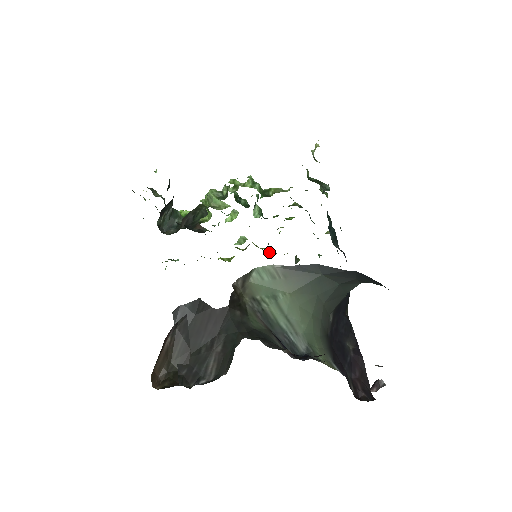
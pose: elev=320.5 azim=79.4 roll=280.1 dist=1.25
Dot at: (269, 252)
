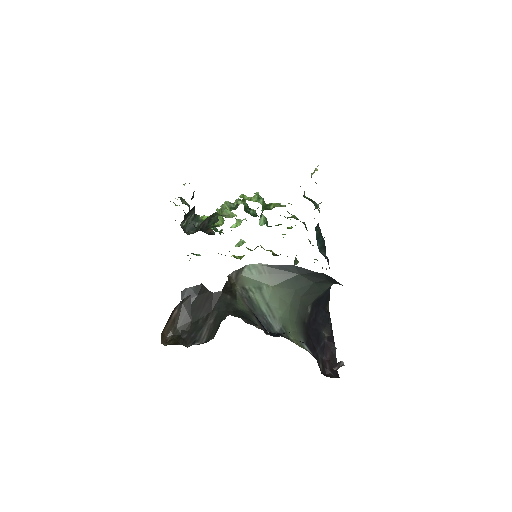
Dot at: (273, 254)
